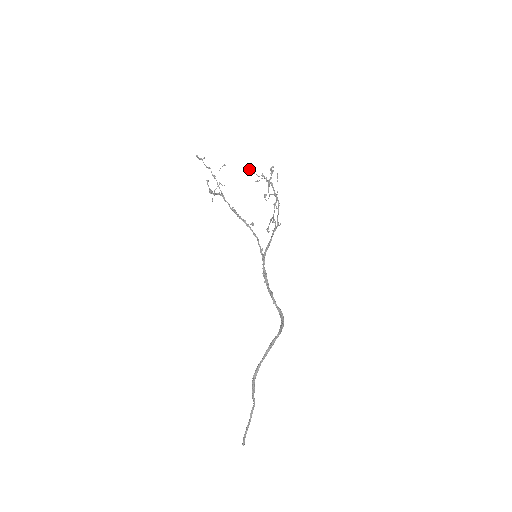
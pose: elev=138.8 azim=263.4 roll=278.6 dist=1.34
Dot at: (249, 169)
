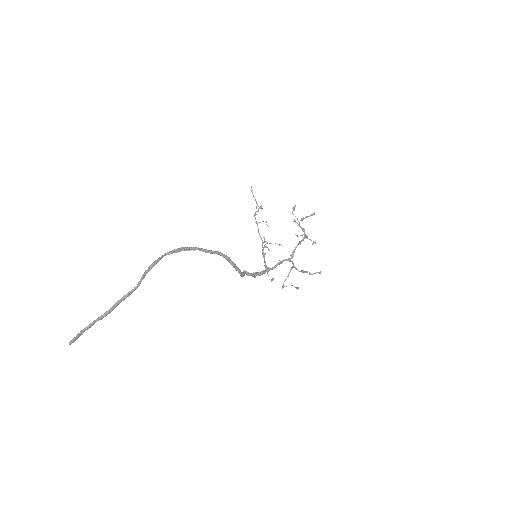
Dot at: (295, 220)
